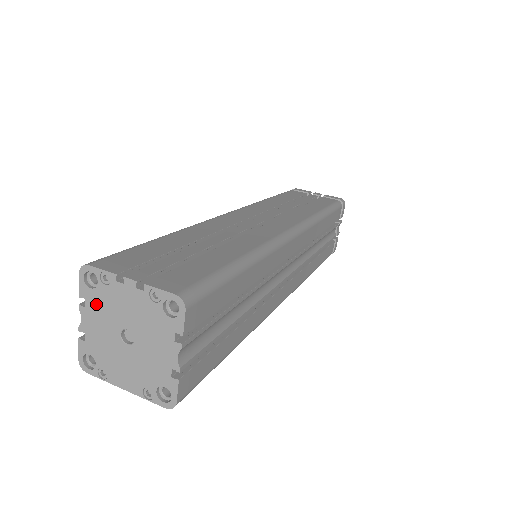
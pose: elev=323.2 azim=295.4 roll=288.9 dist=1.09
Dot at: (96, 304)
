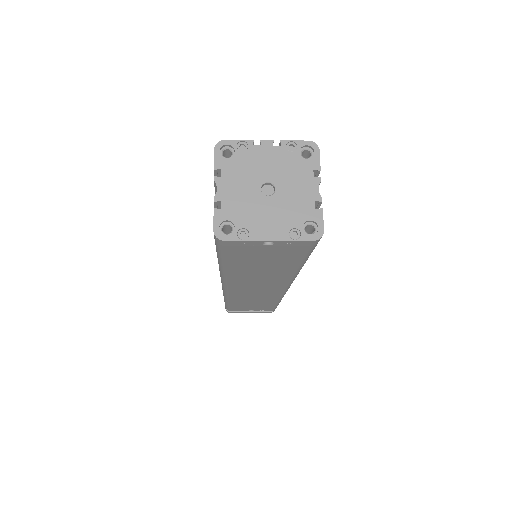
Dot at: (233, 170)
